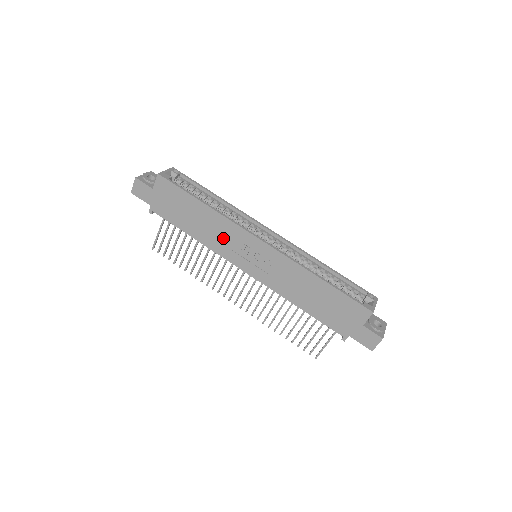
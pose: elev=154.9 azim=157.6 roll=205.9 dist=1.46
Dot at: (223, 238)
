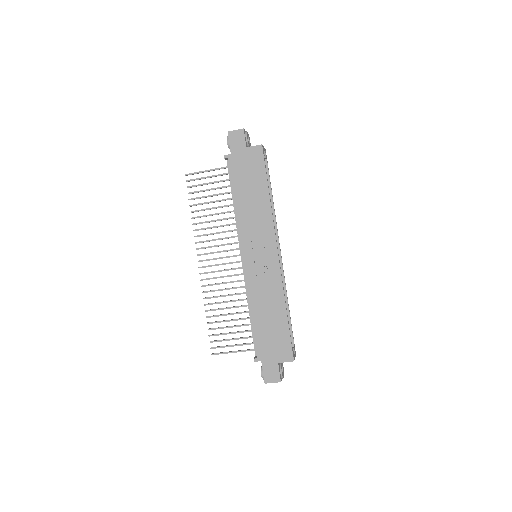
Dot at: (255, 225)
